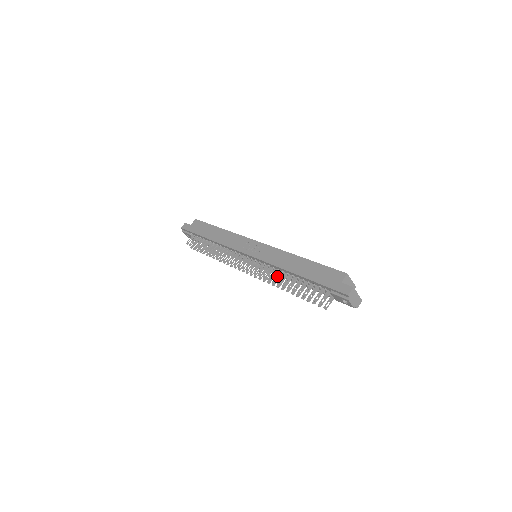
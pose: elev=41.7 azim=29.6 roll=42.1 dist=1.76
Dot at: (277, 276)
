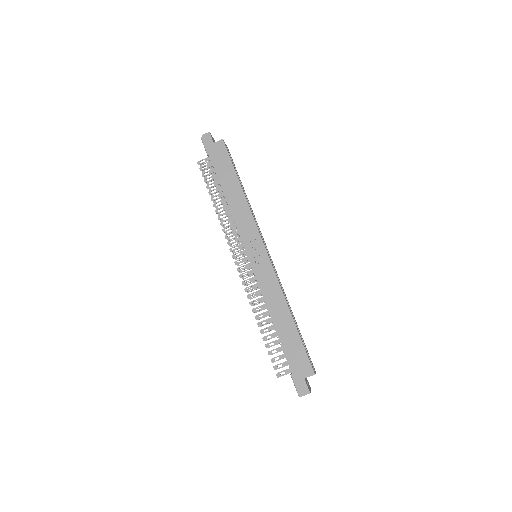
Dot at: occluded
